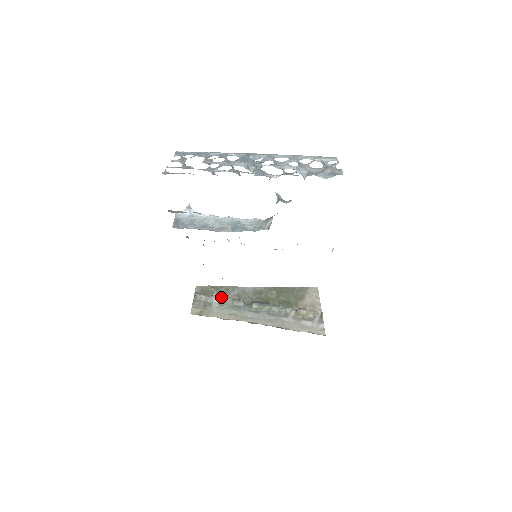
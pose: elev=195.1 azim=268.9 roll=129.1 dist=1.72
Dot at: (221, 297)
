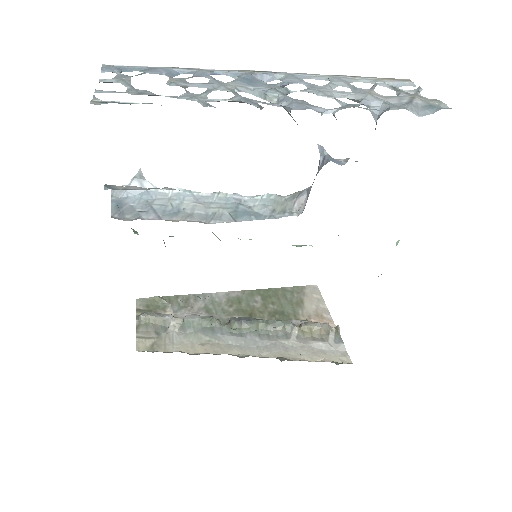
Dot at: (180, 314)
